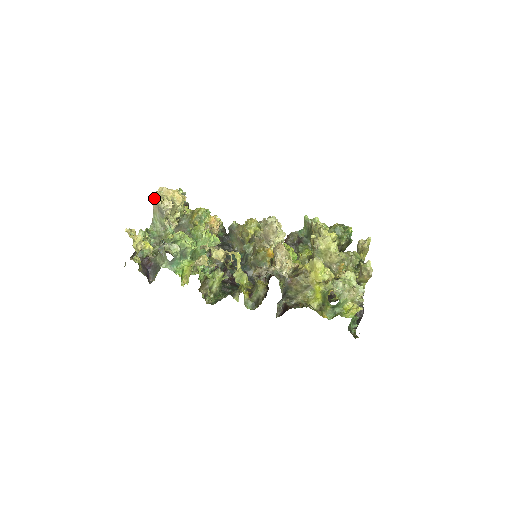
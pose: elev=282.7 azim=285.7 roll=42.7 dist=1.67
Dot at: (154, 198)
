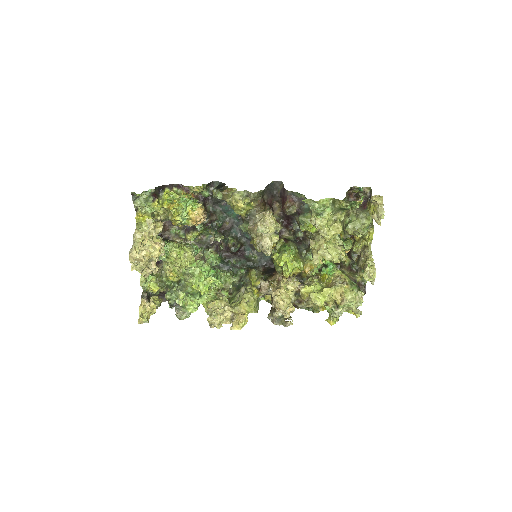
Dot at: occluded
